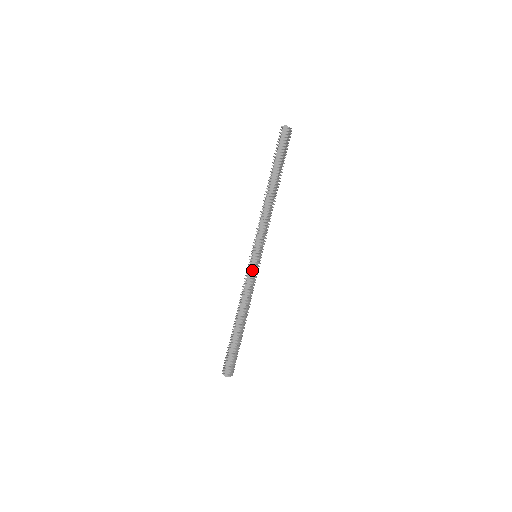
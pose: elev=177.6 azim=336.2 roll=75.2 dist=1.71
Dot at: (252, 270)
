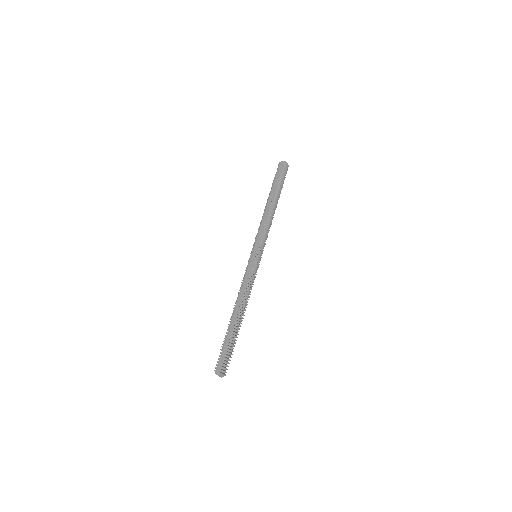
Dot at: (252, 266)
